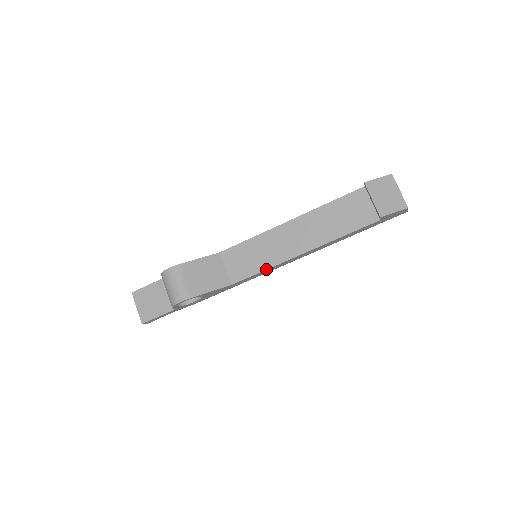
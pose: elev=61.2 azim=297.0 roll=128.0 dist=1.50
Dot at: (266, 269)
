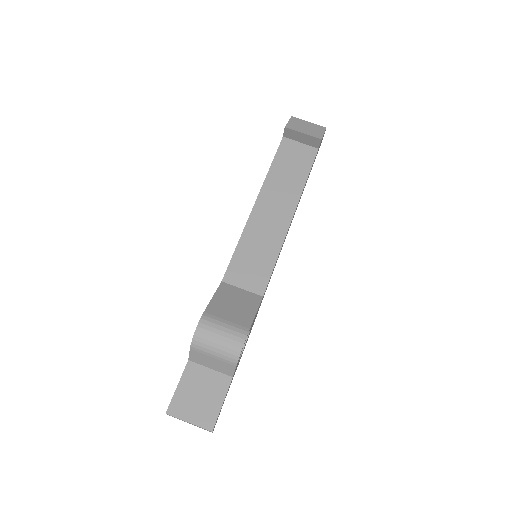
Dot at: (278, 255)
